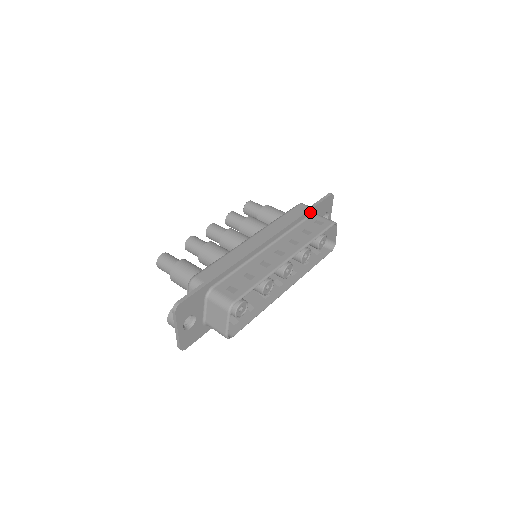
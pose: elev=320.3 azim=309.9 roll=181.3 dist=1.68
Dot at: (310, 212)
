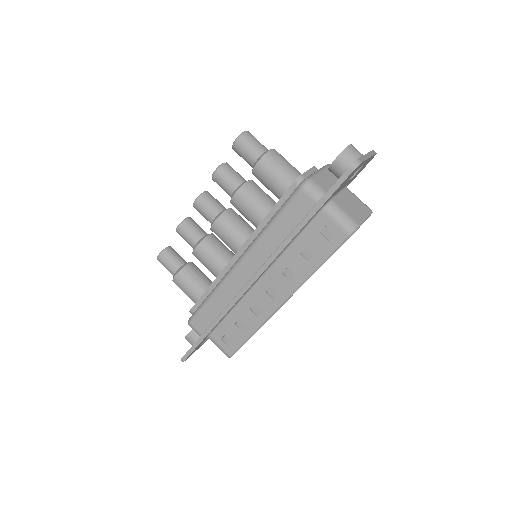
Dot at: (314, 215)
